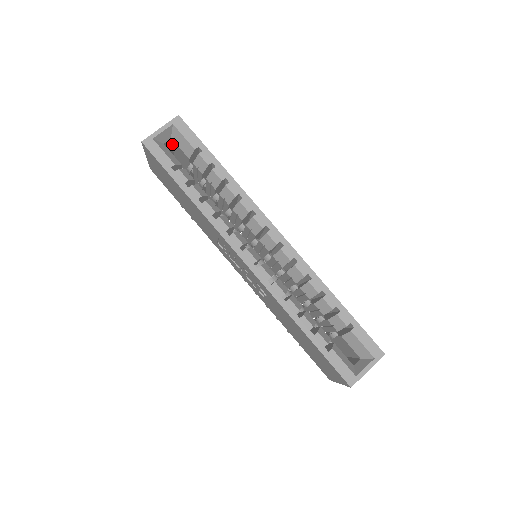
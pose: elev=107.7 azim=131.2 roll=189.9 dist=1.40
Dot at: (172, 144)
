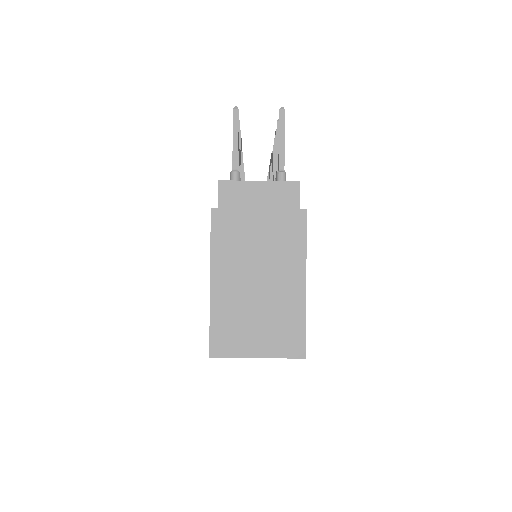
Dot at: occluded
